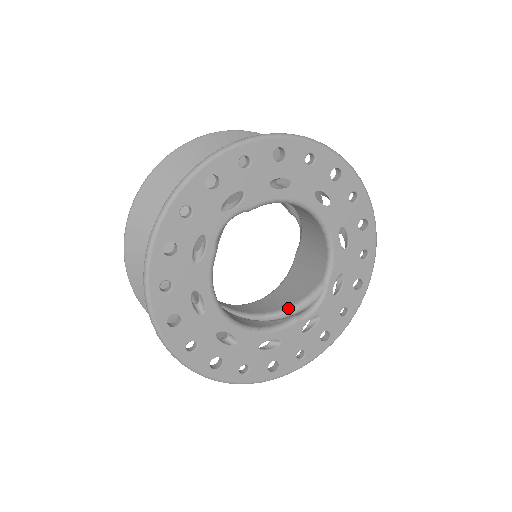
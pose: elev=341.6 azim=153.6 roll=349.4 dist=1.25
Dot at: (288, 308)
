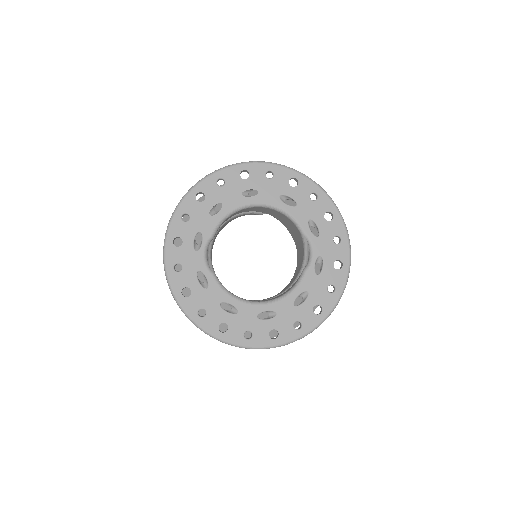
Dot at: (301, 268)
